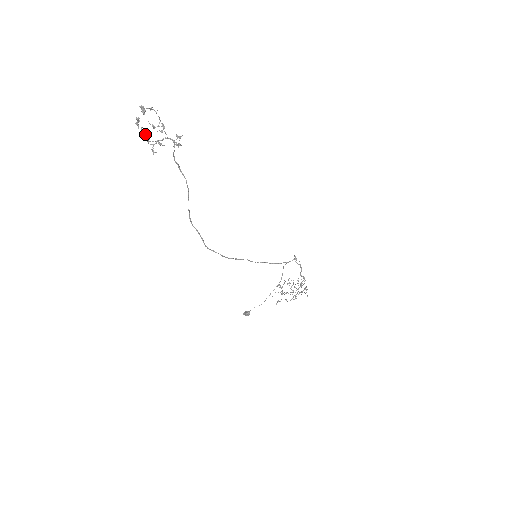
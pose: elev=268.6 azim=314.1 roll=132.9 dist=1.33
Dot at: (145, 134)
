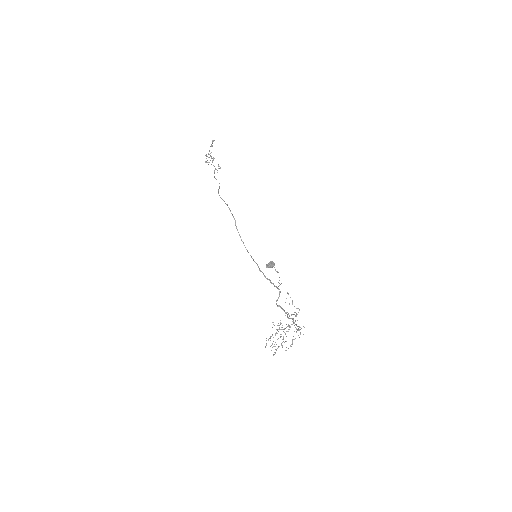
Dot at: (209, 150)
